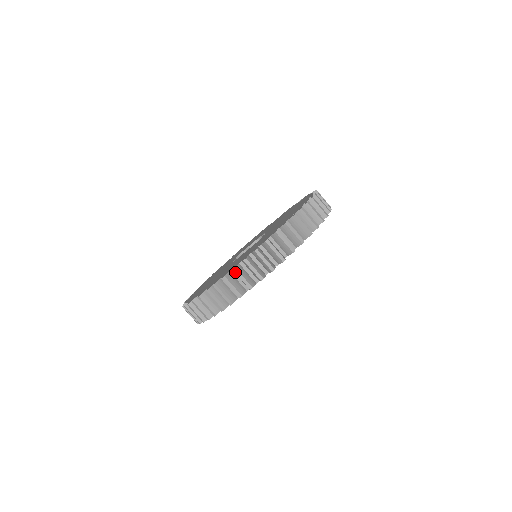
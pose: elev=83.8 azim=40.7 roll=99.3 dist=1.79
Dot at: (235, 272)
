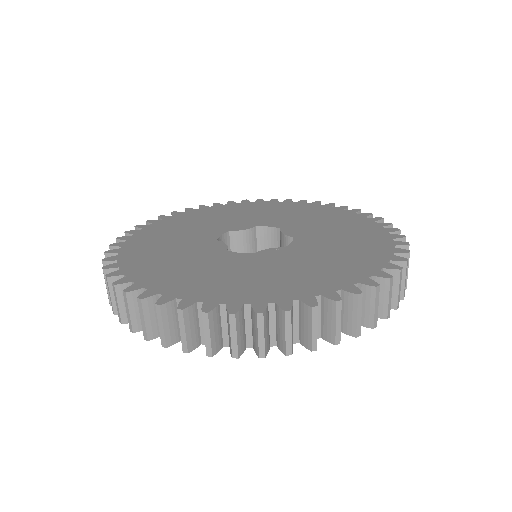
Dot at: (103, 272)
